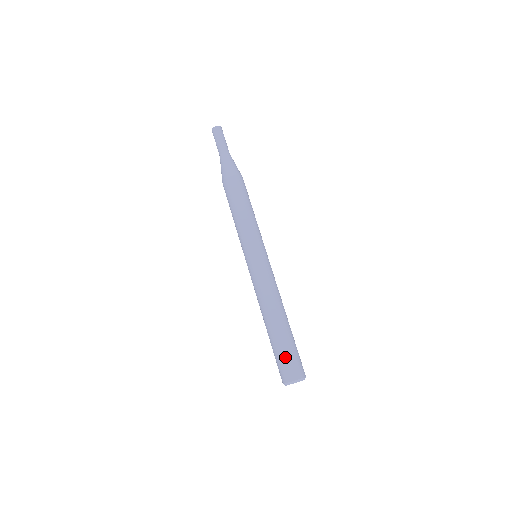
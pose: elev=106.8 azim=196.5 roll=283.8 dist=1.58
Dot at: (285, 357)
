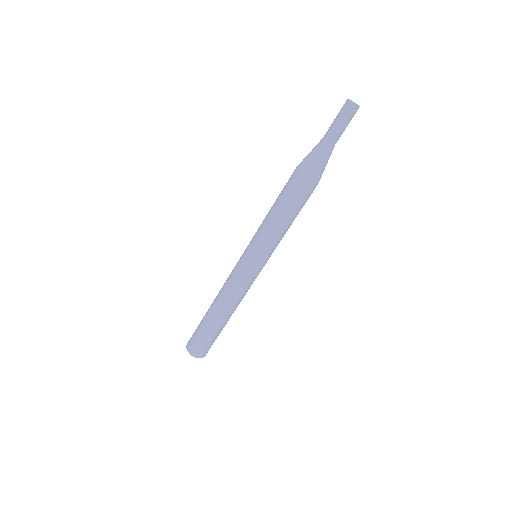
Dot at: (204, 342)
